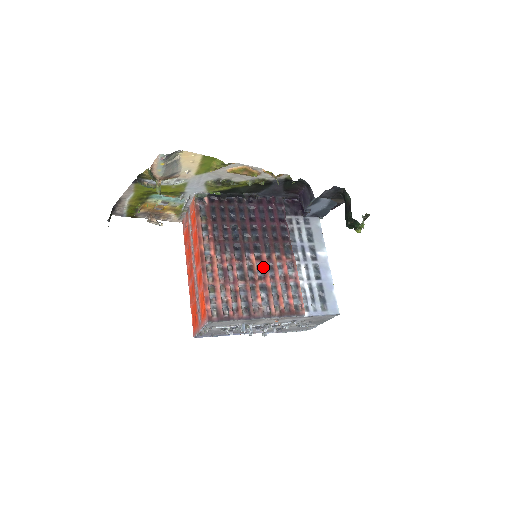
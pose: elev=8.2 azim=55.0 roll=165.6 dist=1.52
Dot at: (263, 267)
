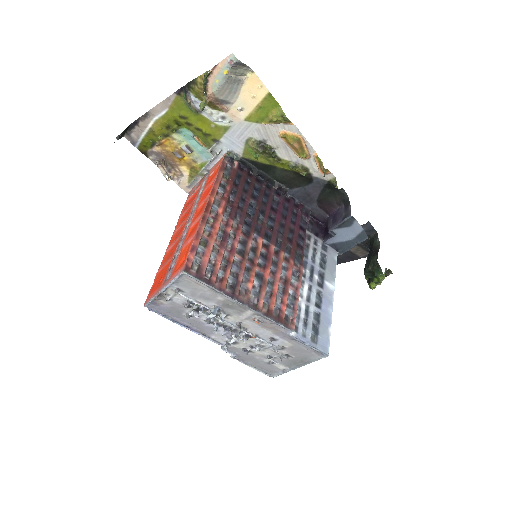
Dot at: (267, 257)
